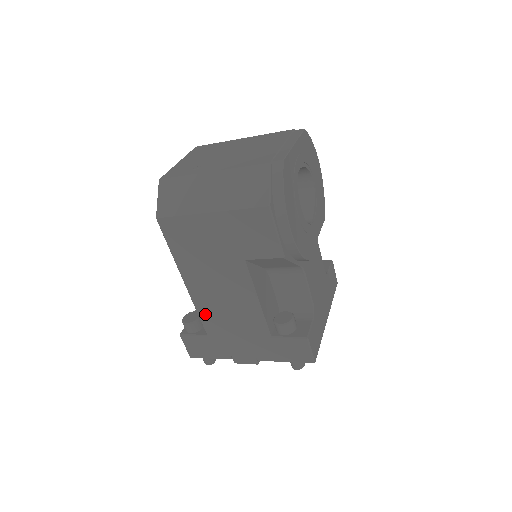
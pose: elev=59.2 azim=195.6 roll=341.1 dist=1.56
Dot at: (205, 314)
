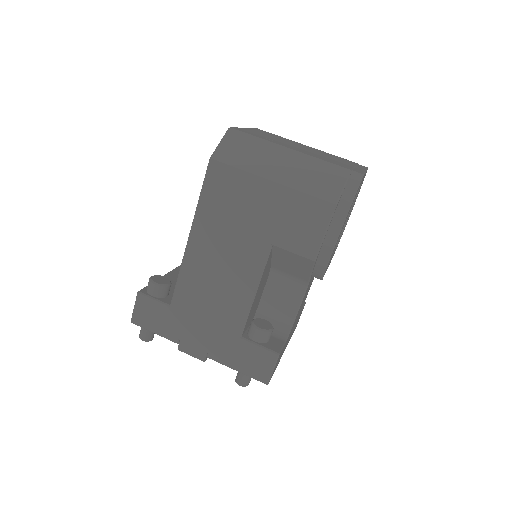
Dot at: (186, 281)
